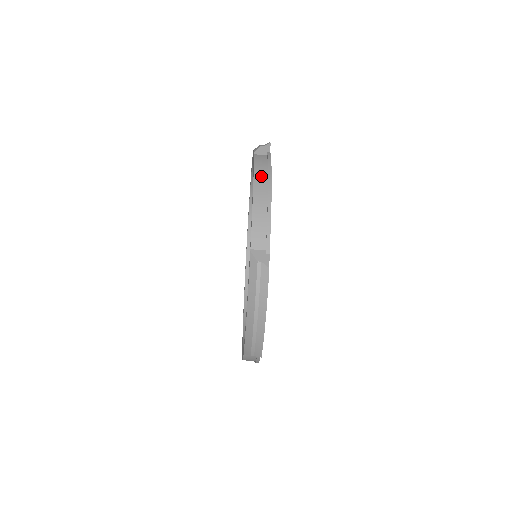
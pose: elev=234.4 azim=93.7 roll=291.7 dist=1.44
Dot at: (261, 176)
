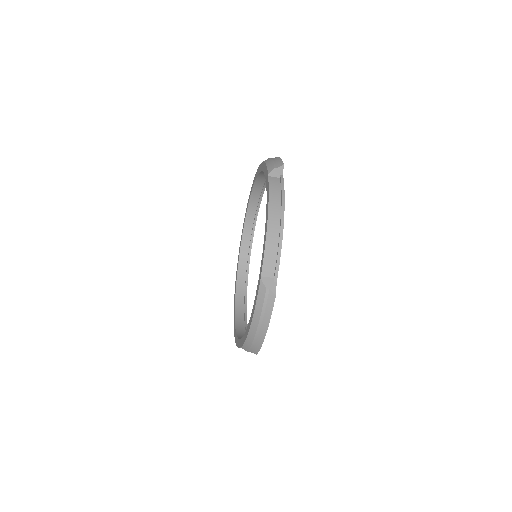
Dot at: (275, 206)
